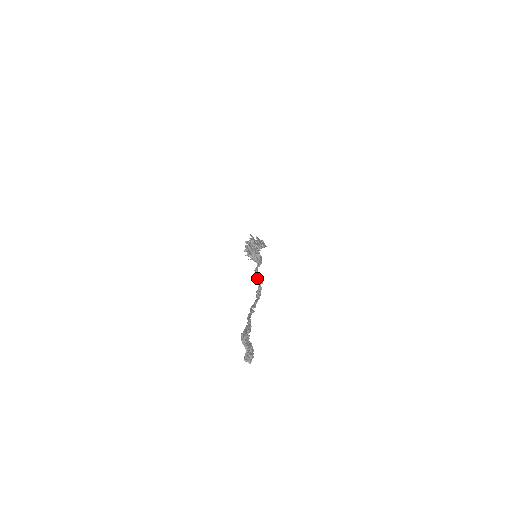
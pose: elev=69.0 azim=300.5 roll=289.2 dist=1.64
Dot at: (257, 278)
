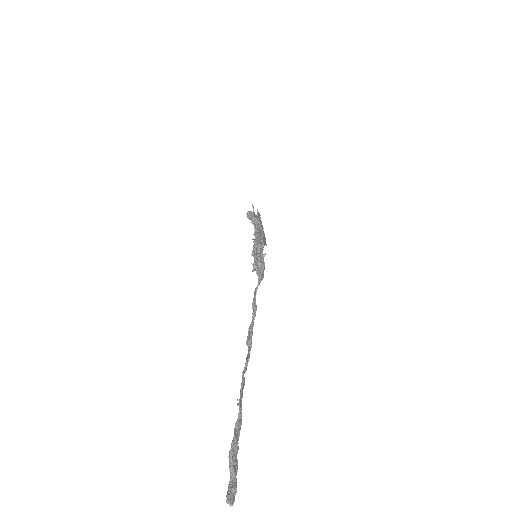
Dot at: (254, 307)
